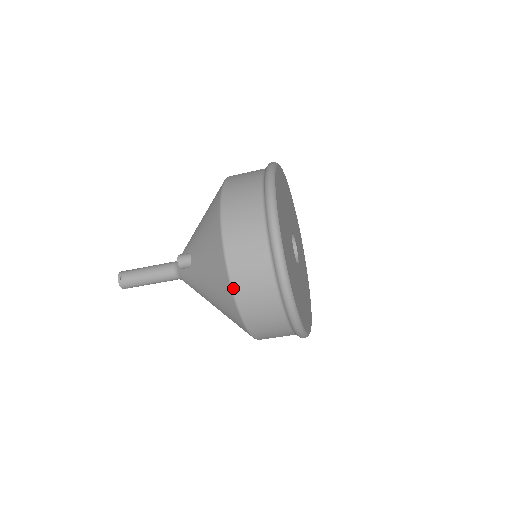
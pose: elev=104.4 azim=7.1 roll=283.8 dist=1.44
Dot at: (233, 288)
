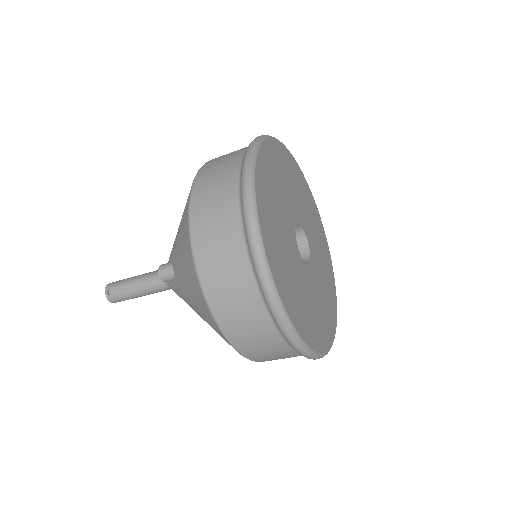
Dot at: (213, 314)
